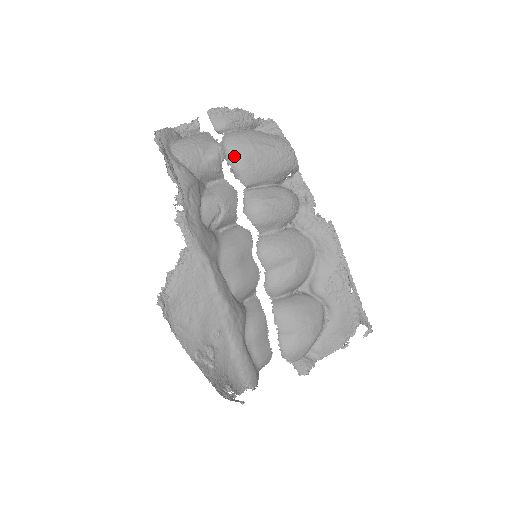
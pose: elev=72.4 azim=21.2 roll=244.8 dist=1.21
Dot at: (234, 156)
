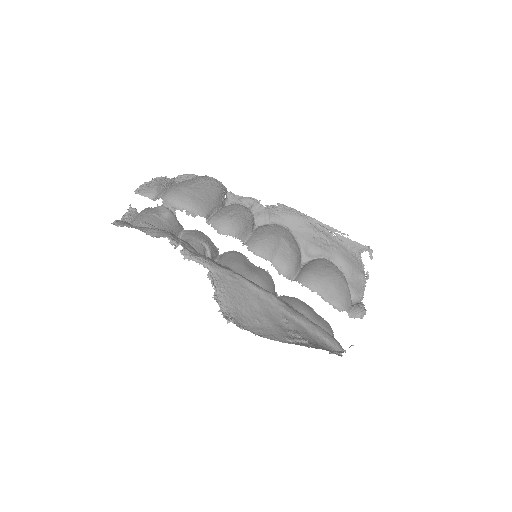
Dot at: (181, 201)
